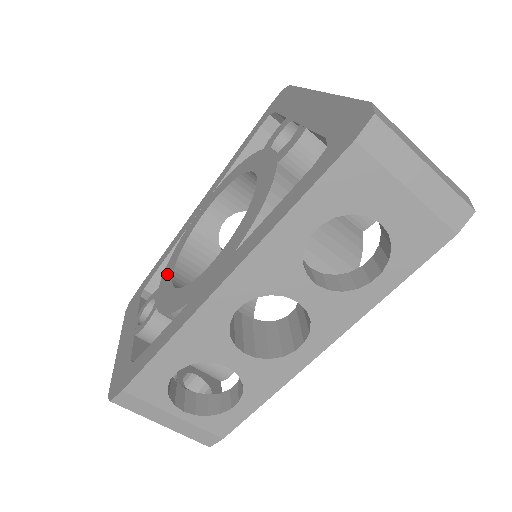
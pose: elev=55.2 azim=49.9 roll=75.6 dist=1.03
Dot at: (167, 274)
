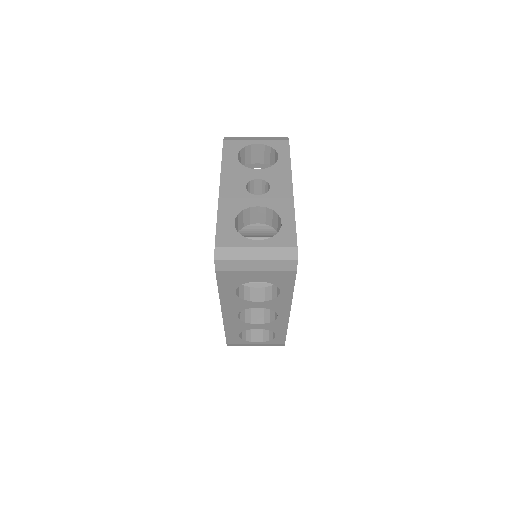
Dot at: occluded
